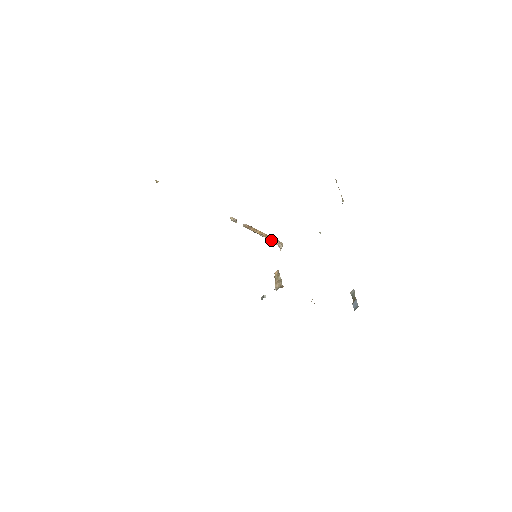
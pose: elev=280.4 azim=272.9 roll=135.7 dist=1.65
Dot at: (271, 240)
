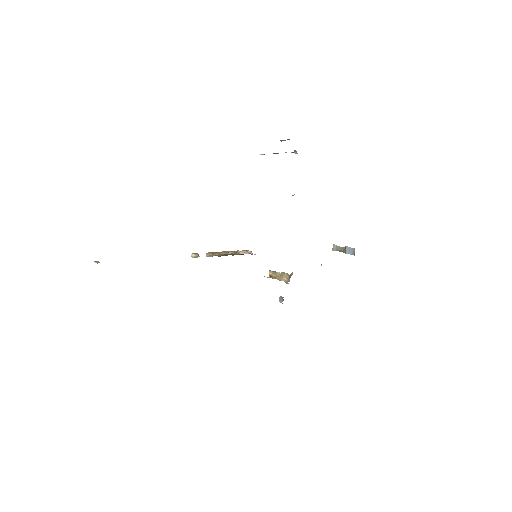
Dot at: (238, 254)
